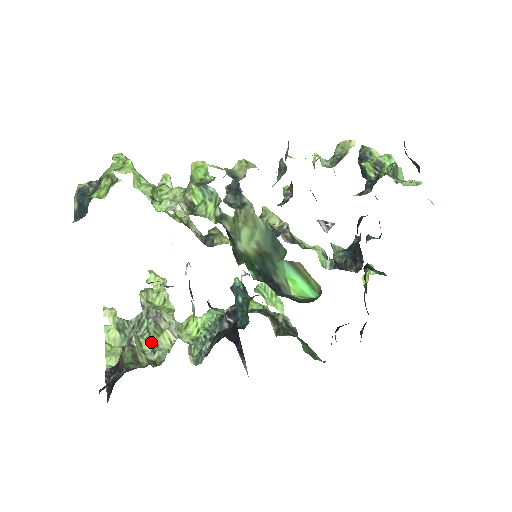
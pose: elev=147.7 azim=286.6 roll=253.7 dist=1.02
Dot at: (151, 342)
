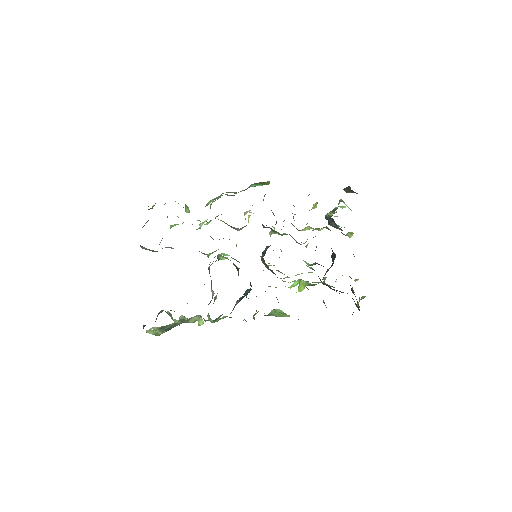
Dot at: (181, 321)
